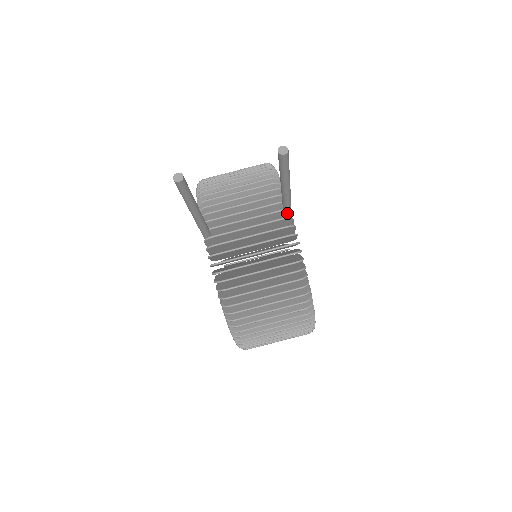
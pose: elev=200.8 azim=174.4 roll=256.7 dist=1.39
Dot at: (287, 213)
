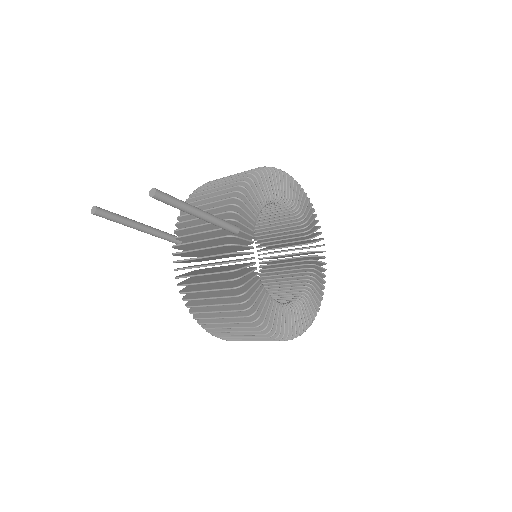
Dot at: (229, 231)
